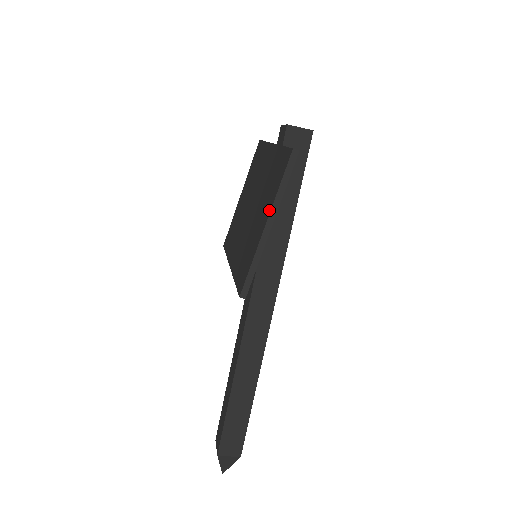
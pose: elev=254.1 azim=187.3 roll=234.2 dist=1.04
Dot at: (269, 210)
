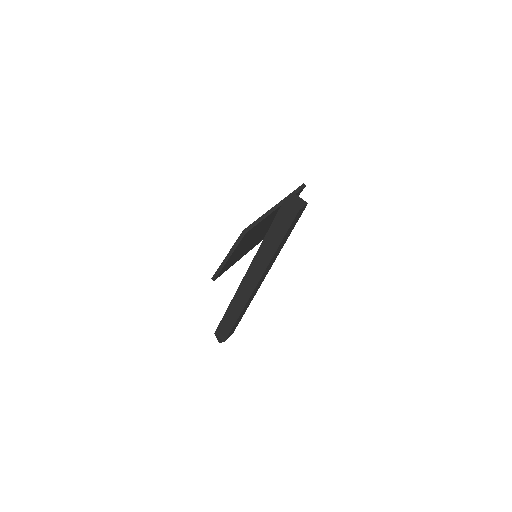
Dot at: (231, 250)
